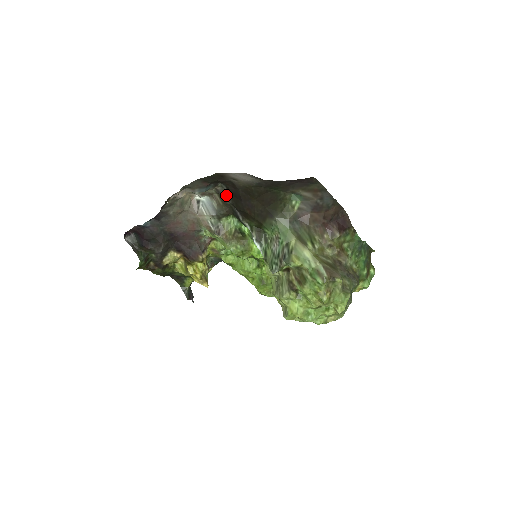
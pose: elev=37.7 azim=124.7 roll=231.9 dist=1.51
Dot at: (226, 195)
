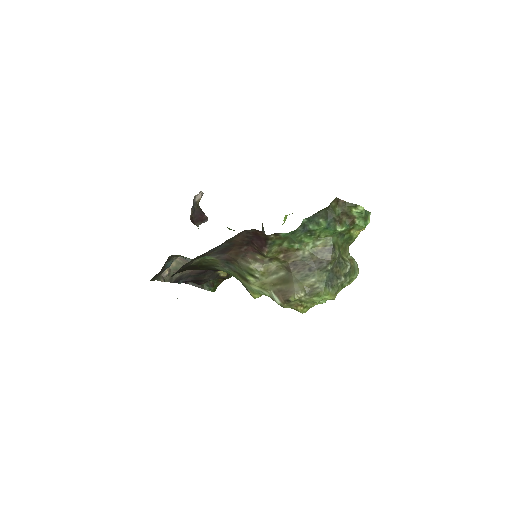
Dot at: occluded
